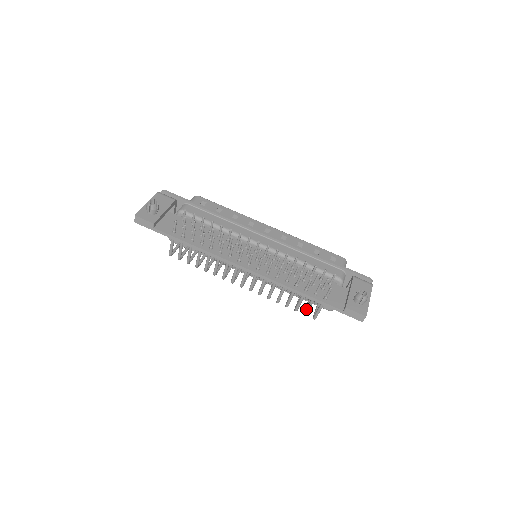
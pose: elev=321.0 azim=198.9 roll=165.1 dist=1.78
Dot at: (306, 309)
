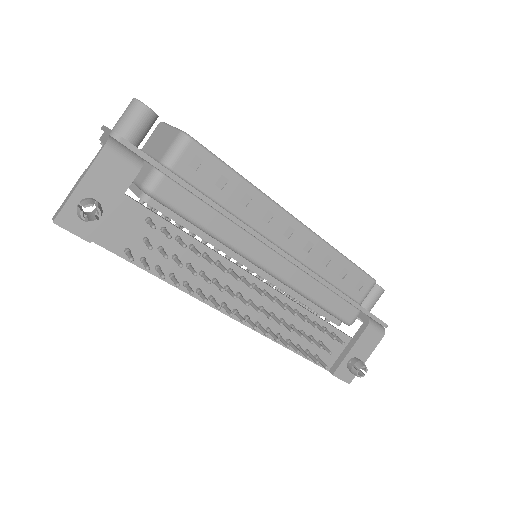
Dot at: occluded
